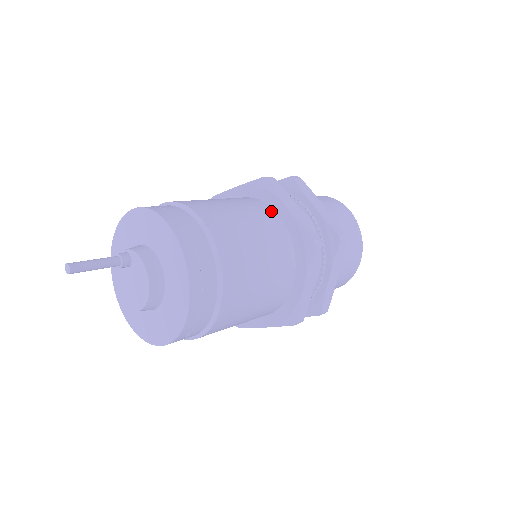
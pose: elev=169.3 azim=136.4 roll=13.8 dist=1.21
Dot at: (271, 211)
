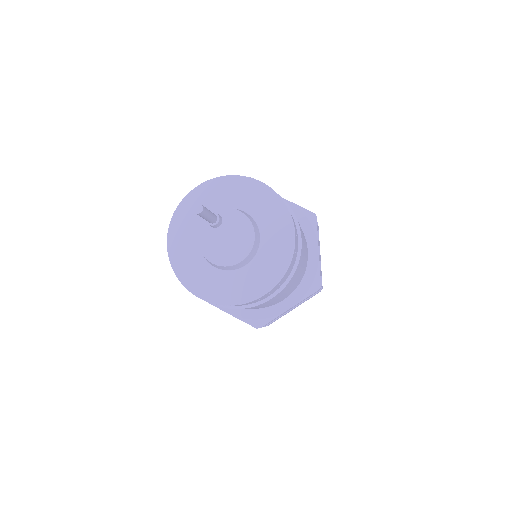
Dot at: occluded
